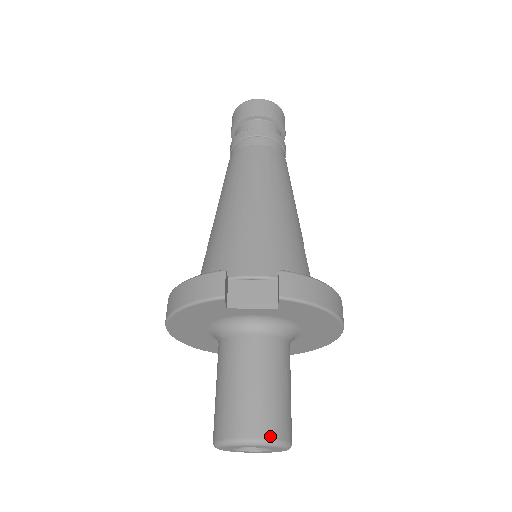
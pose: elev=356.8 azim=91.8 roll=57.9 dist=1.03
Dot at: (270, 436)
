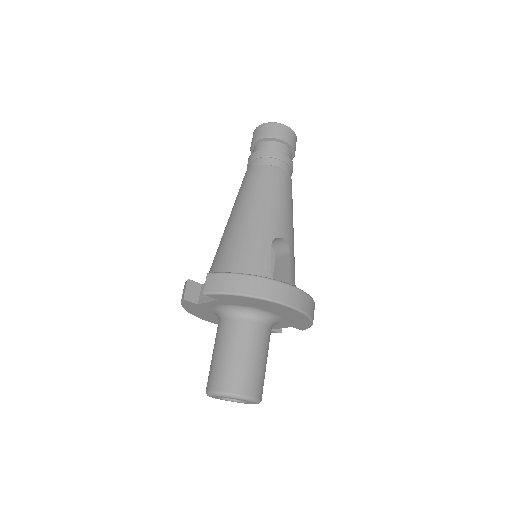
Dot at: (221, 389)
